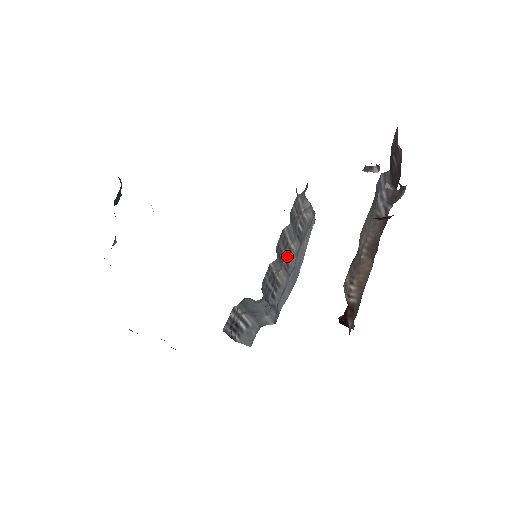
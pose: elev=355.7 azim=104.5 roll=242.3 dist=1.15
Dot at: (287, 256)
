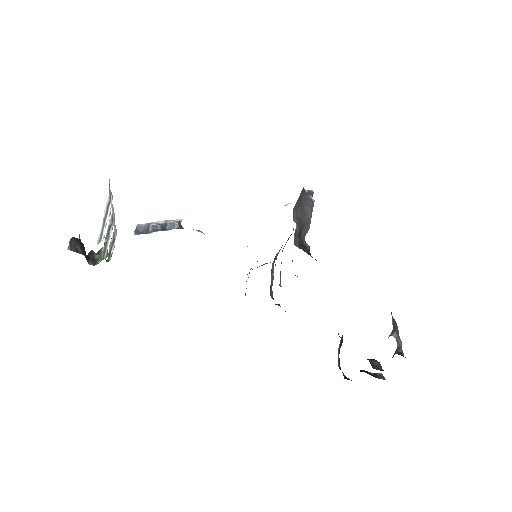
Dot at: (285, 244)
